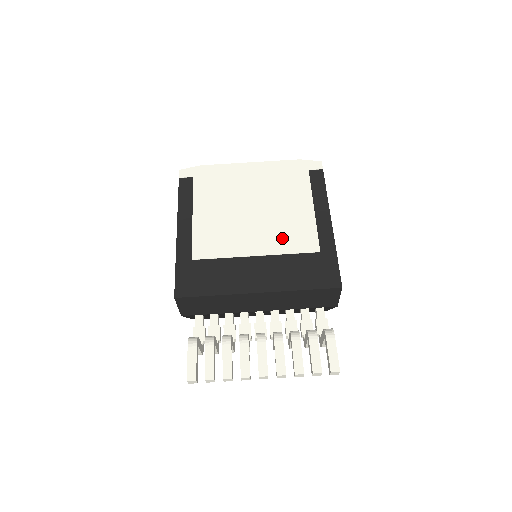
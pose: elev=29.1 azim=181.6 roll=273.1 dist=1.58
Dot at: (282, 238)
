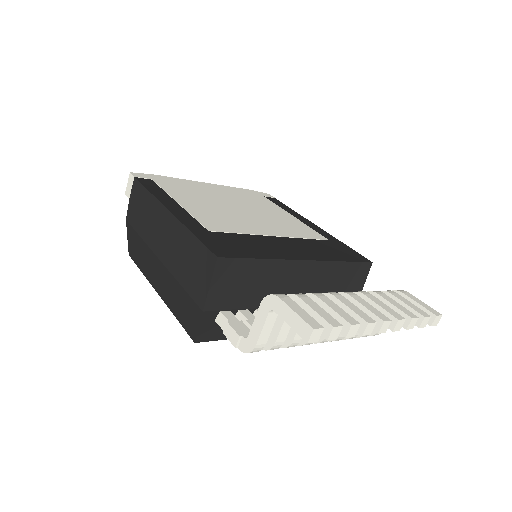
Dot at: (287, 228)
